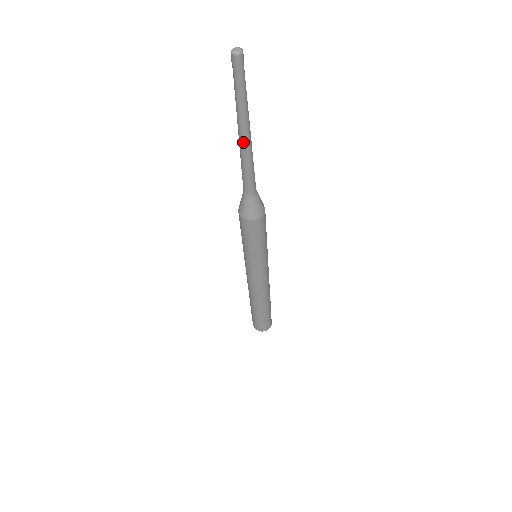
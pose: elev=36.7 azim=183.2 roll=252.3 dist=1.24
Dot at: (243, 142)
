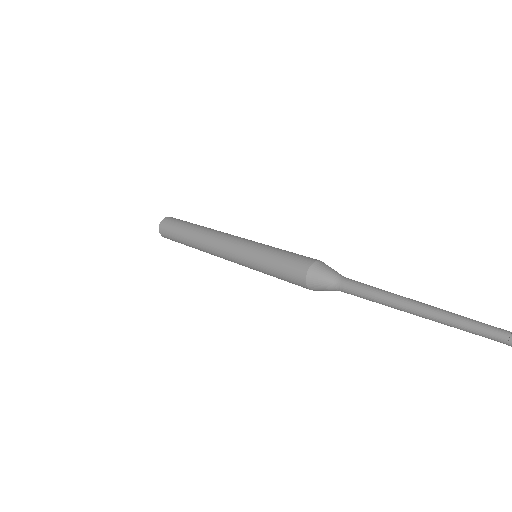
Dot at: (411, 312)
